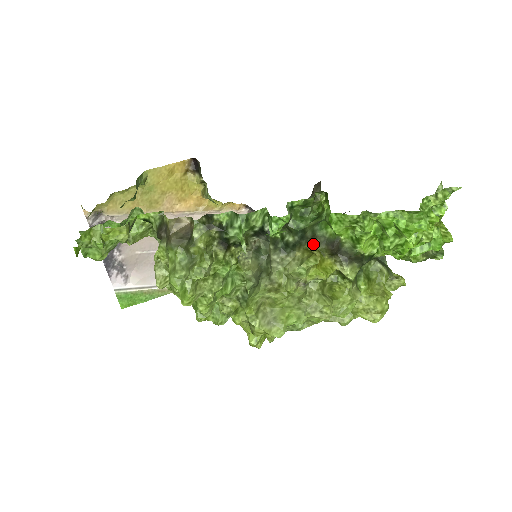
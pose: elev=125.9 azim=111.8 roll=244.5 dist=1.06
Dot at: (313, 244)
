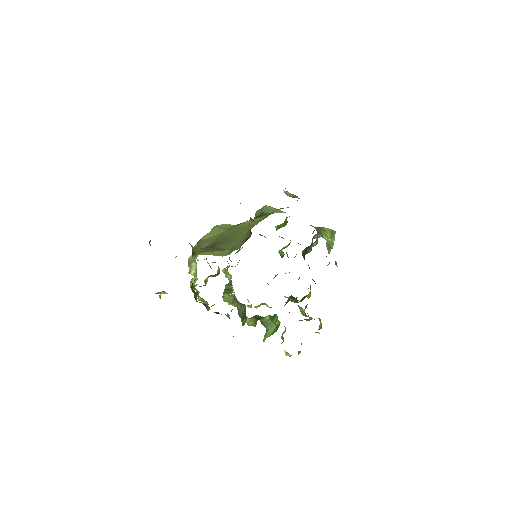
Dot at: occluded
